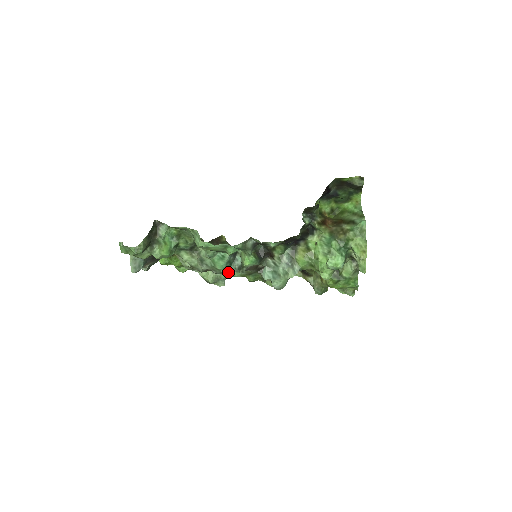
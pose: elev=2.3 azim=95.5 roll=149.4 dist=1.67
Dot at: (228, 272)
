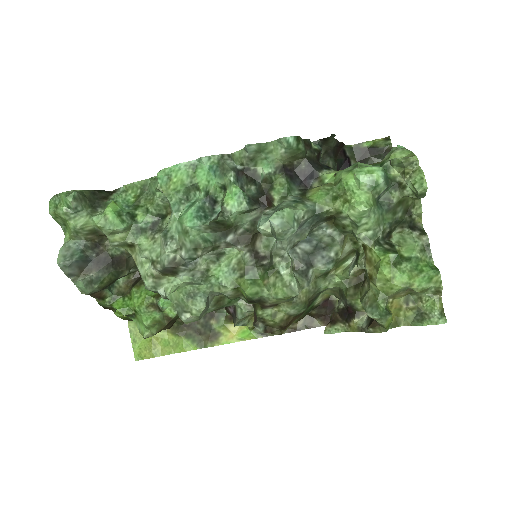
Dot at: (204, 242)
